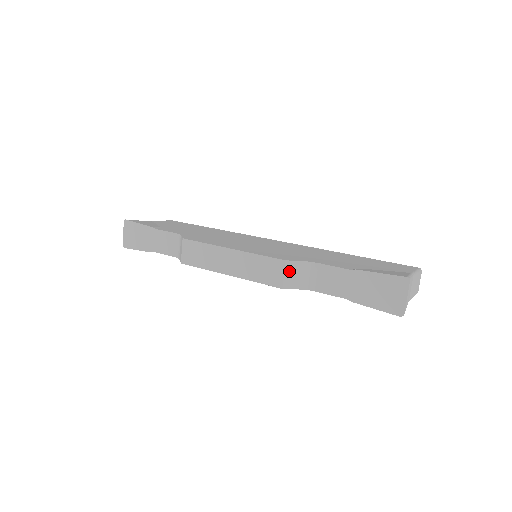
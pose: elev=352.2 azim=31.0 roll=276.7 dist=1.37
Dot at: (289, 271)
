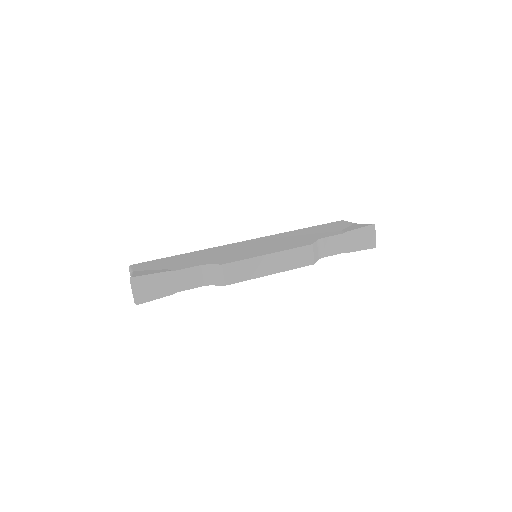
Dot at: (314, 250)
